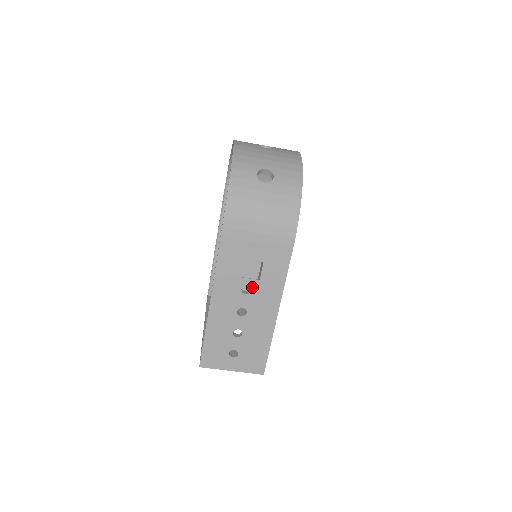
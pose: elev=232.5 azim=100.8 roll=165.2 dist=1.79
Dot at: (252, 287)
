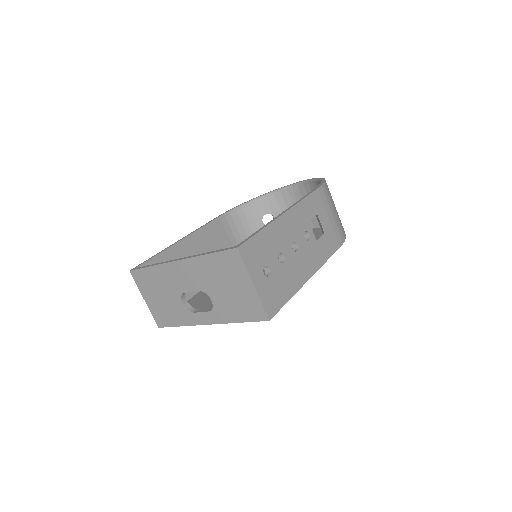
Dot at: (310, 239)
